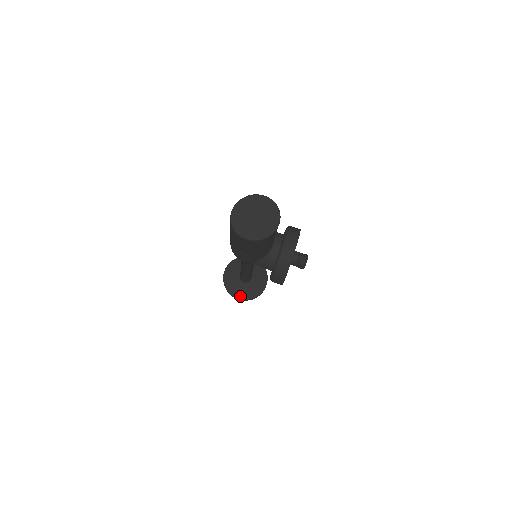
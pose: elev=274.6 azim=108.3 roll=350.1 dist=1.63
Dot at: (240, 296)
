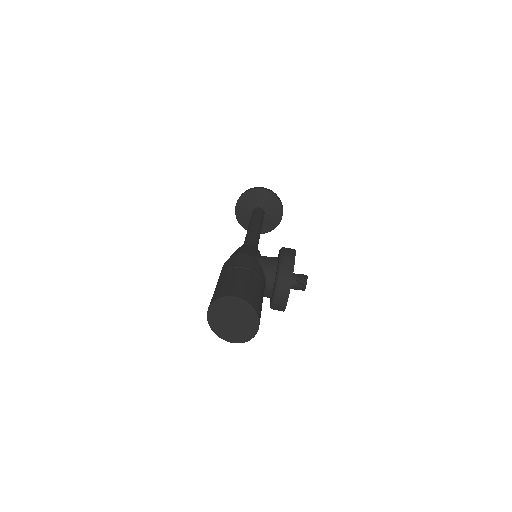
Dot at: occluded
